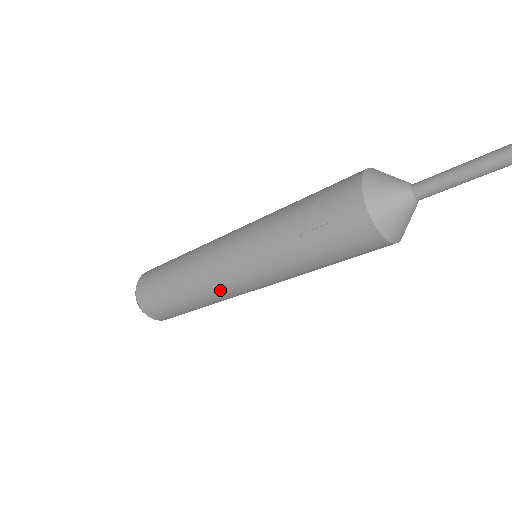
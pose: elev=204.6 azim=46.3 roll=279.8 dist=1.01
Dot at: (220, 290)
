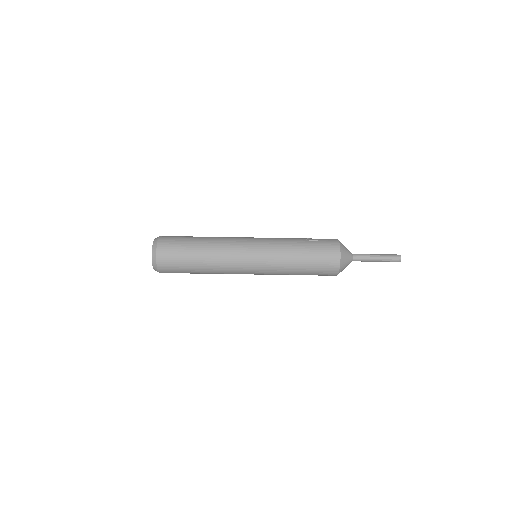
Dot at: (233, 248)
